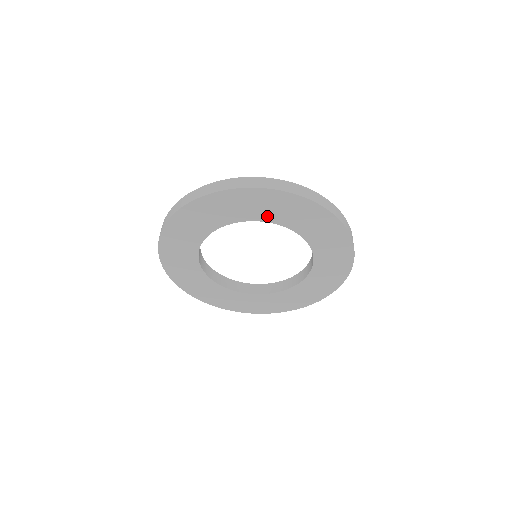
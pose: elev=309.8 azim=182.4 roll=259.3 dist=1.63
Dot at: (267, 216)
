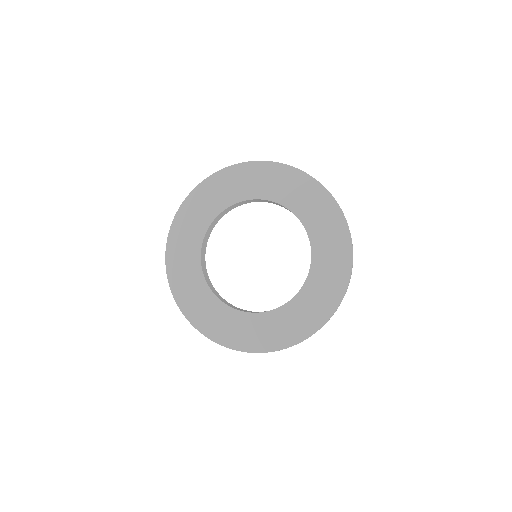
Dot at: (279, 196)
